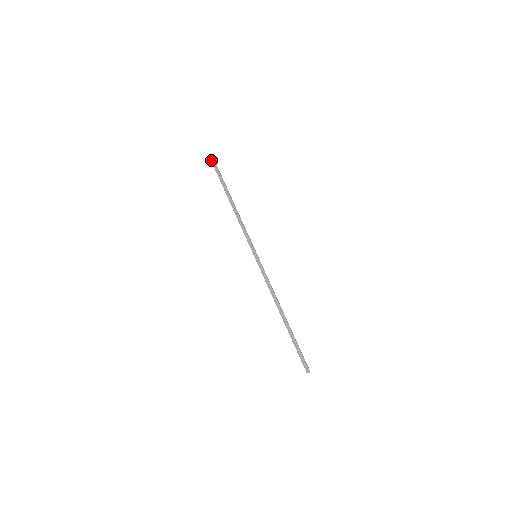
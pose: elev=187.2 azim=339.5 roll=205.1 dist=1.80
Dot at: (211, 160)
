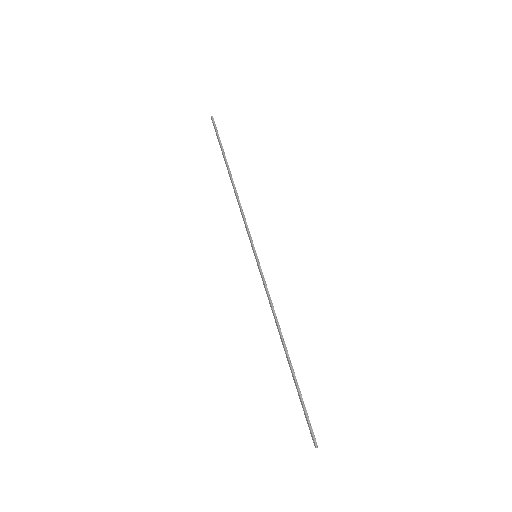
Dot at: (213, 125)
